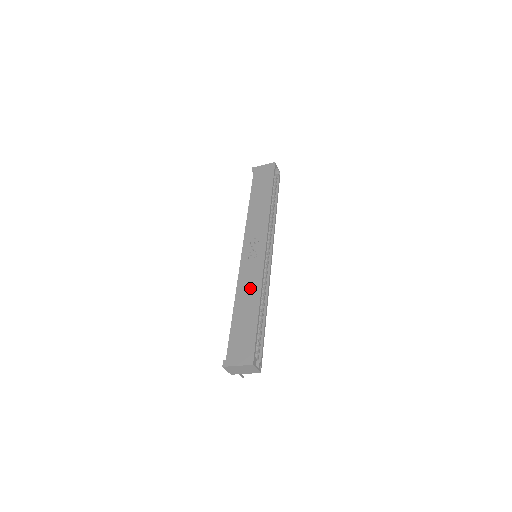
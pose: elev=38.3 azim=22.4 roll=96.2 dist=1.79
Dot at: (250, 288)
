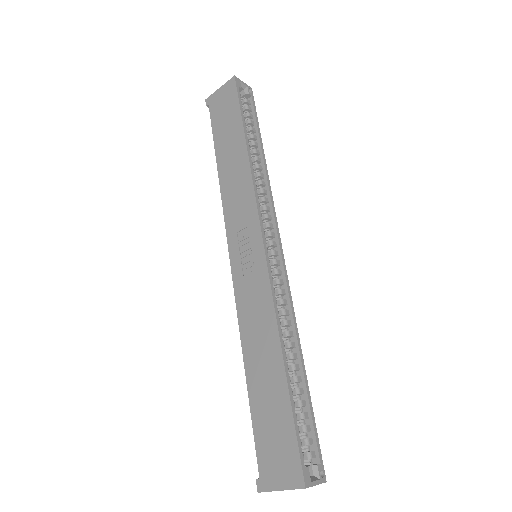
Dot at: (260, 329)
